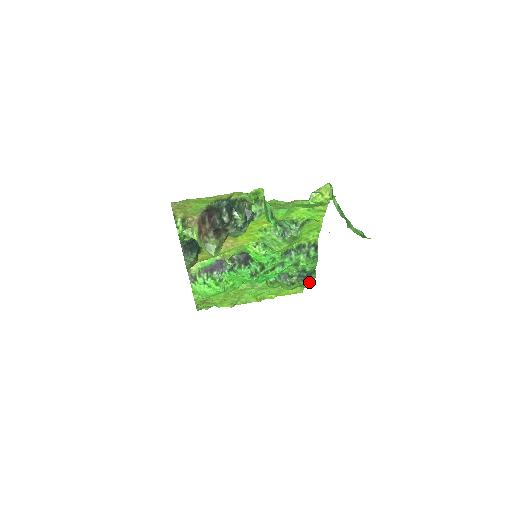
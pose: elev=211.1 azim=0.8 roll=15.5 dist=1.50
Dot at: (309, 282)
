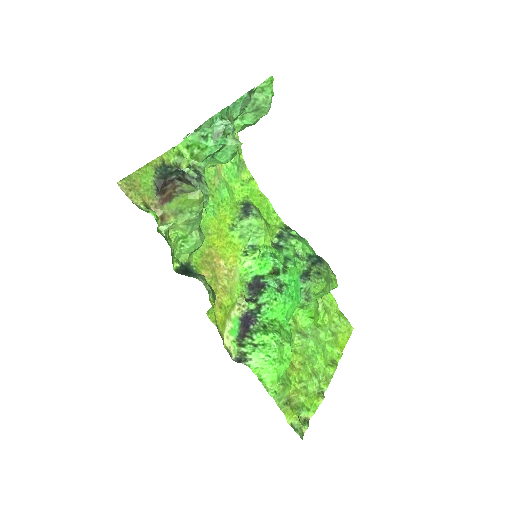
Dot at: (331, 275)
